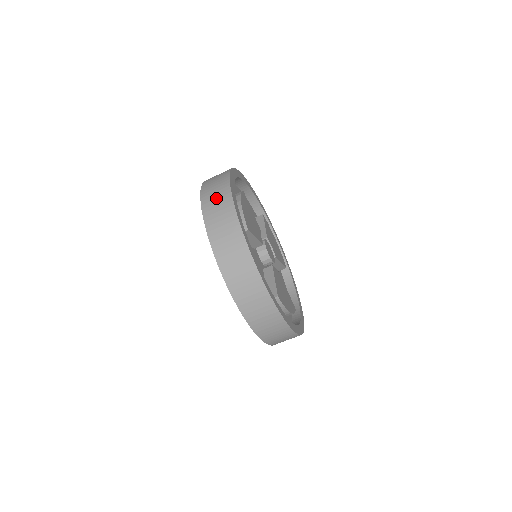
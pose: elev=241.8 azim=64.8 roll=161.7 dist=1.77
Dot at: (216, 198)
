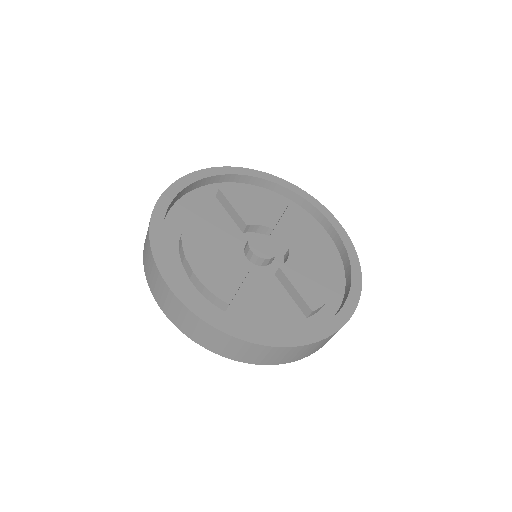
Dot at: (173, 310)
